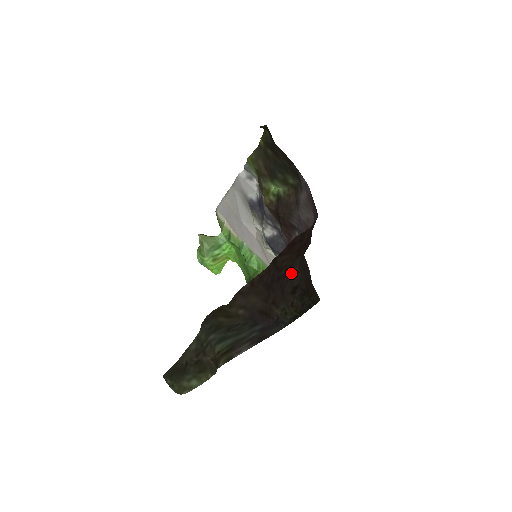
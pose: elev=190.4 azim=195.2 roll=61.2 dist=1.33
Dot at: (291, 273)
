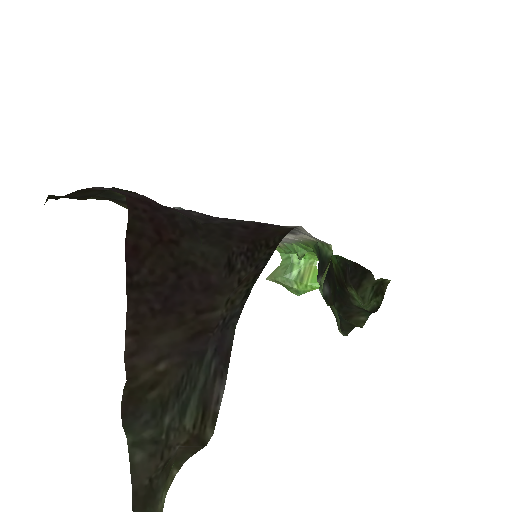
Dot at: (197, 261)
